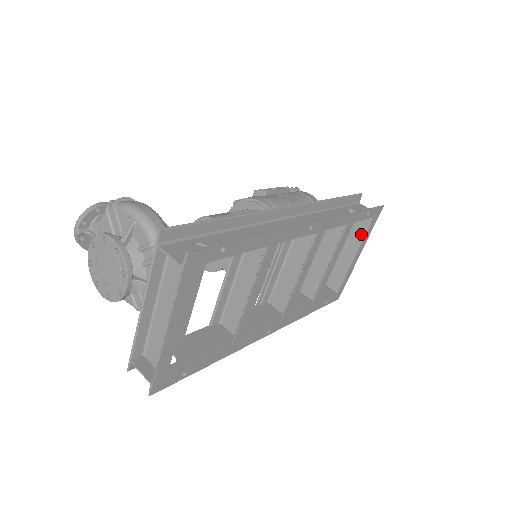
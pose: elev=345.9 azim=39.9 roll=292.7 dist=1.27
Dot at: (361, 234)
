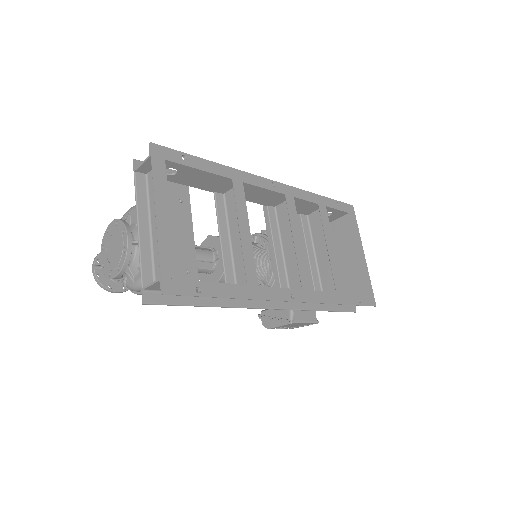
Dot at: (350, 233)
